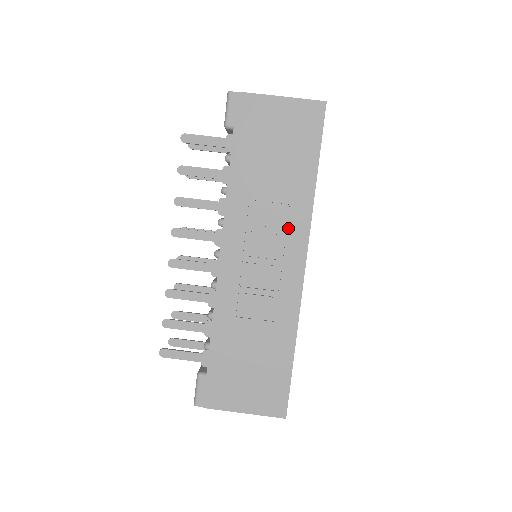
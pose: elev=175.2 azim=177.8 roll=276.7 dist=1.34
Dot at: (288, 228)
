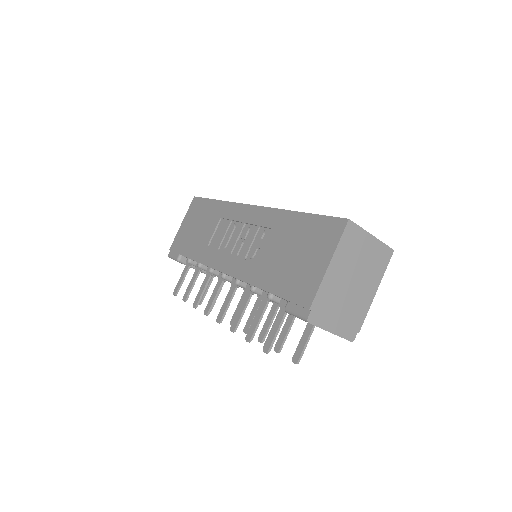
Dot at: (230, 219)
